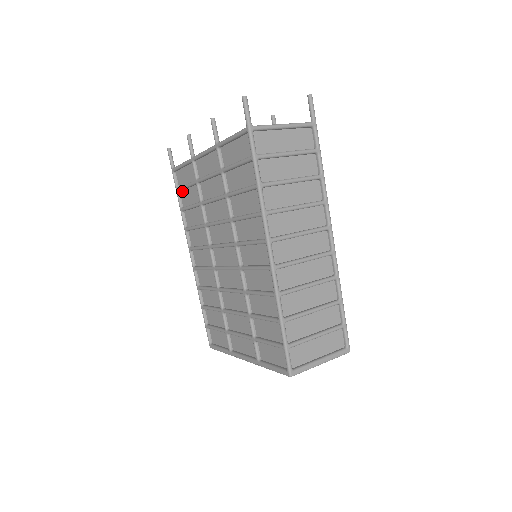
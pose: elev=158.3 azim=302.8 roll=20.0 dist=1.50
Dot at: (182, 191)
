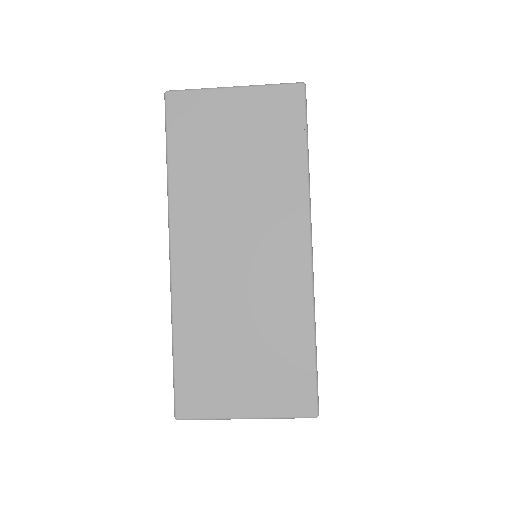
Dot at: occluded
